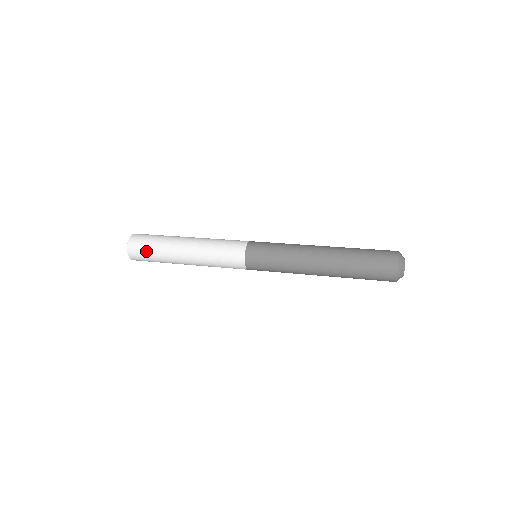
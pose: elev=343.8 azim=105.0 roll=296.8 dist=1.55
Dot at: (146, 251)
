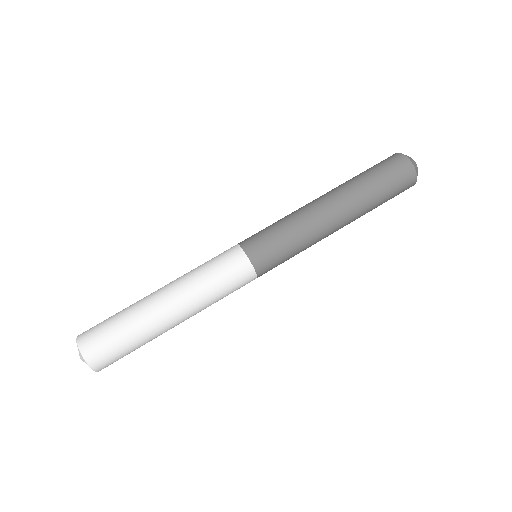
Dot at: occluded
